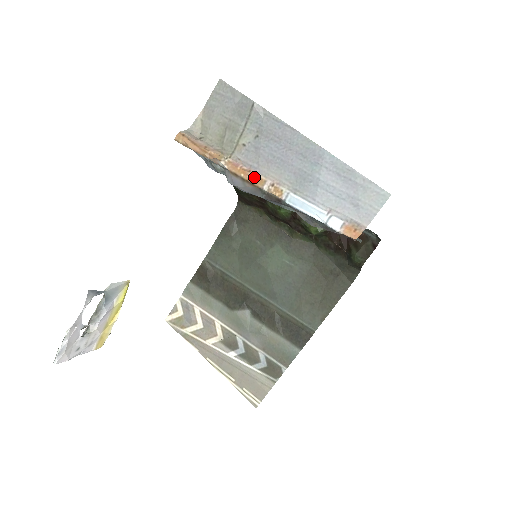
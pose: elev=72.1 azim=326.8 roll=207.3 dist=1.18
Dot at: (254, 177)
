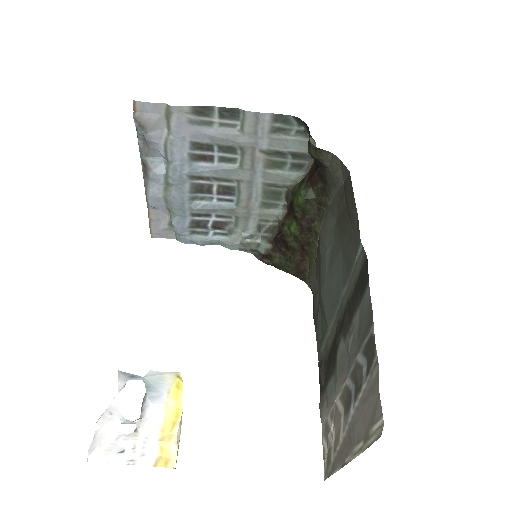
Dot at: occluded
